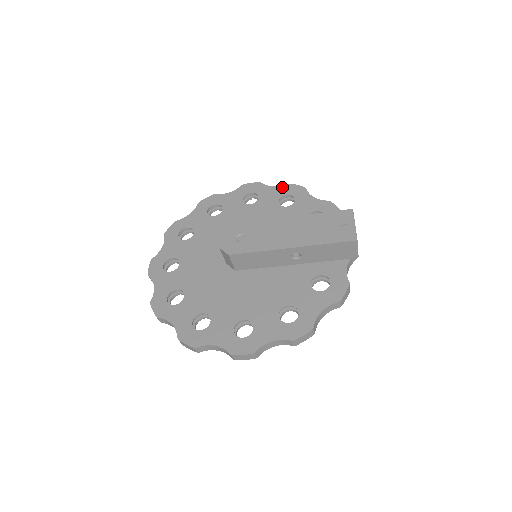
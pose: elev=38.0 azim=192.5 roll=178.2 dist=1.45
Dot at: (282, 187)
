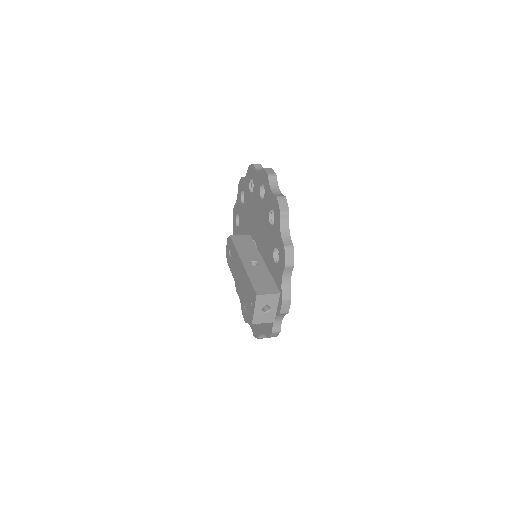
Dot at: (273, 197)
